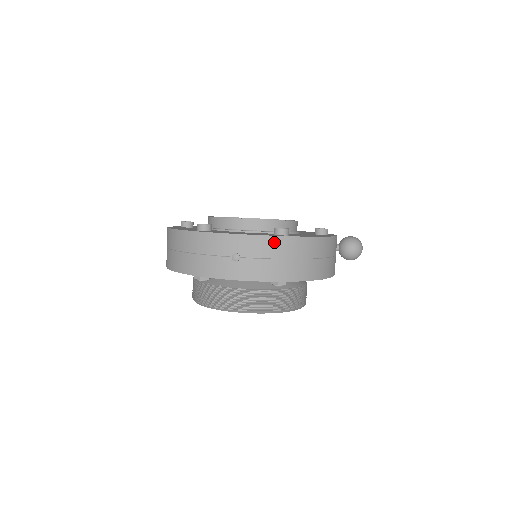
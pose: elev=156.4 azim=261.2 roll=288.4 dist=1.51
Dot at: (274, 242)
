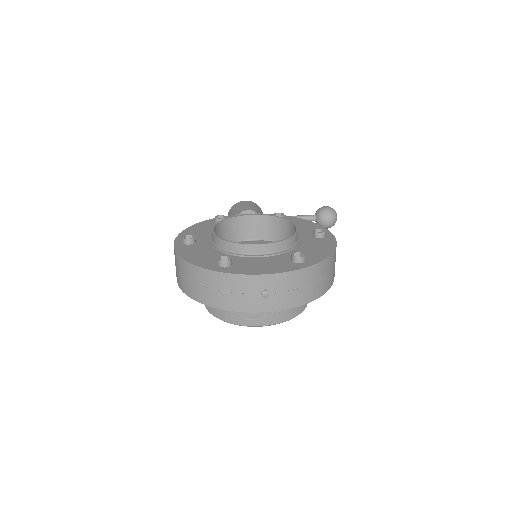
Dot at: (298, 275)
